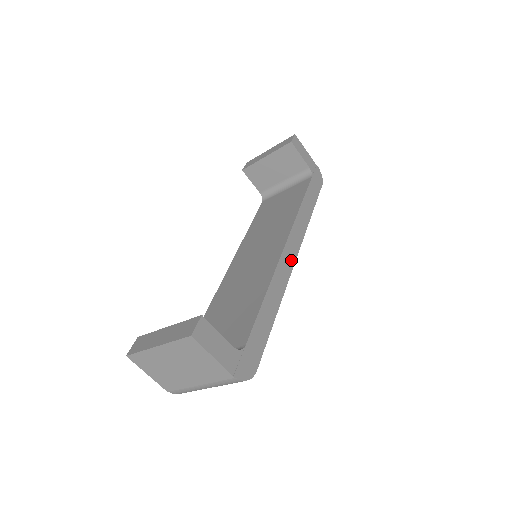
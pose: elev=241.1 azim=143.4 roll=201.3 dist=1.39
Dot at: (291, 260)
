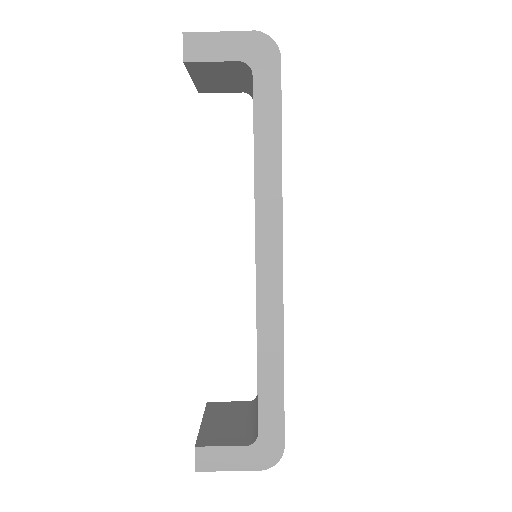
Dot at: (275, 275)
